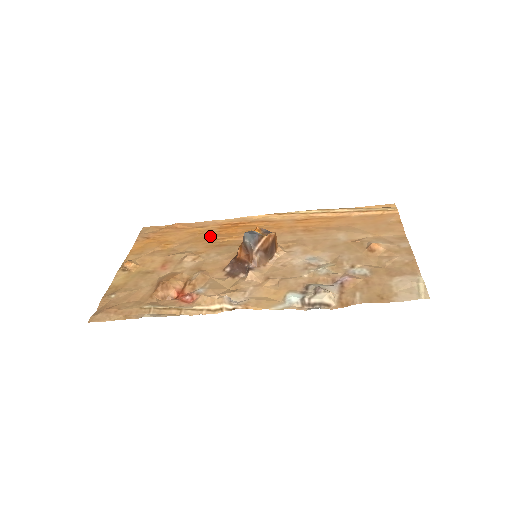
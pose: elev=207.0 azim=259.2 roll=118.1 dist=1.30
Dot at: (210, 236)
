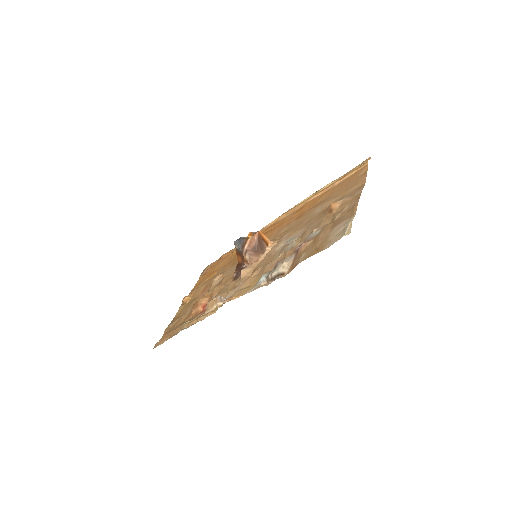
Dot at: occluded
